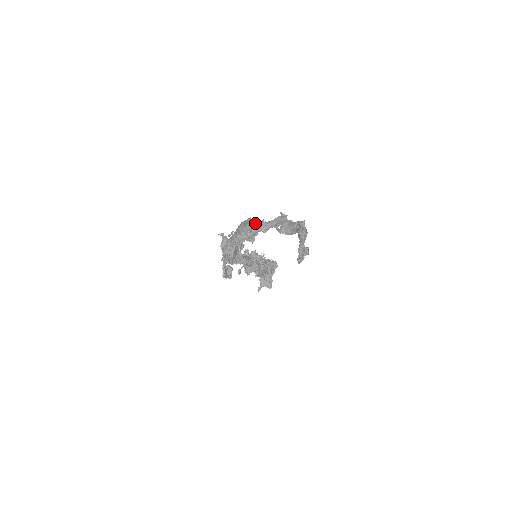
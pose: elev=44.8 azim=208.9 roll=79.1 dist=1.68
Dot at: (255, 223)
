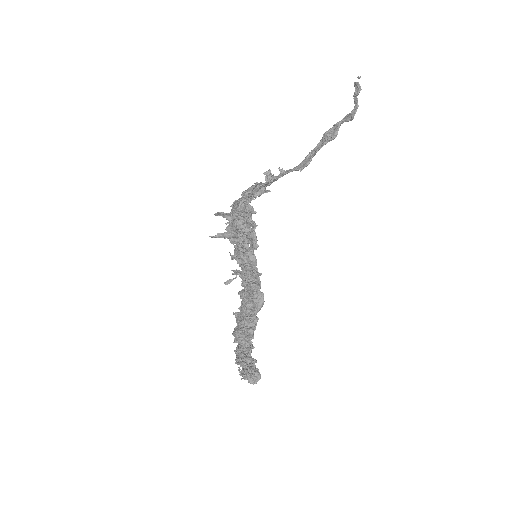
Dot at: (263, 173)
